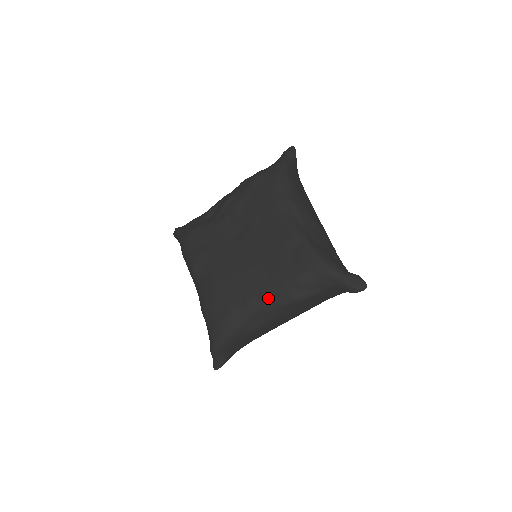
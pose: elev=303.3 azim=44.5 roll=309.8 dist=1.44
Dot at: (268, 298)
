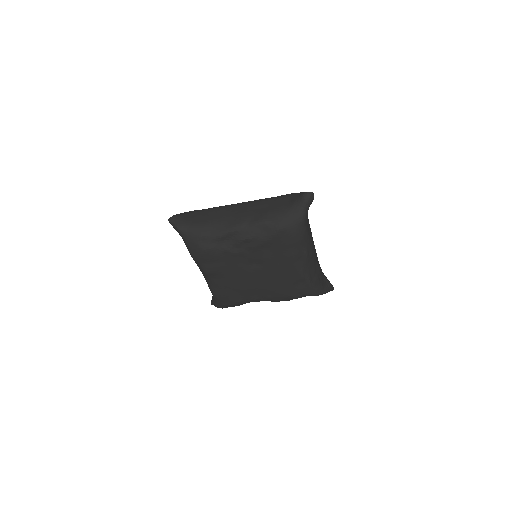
Dot at: (270, 300)
